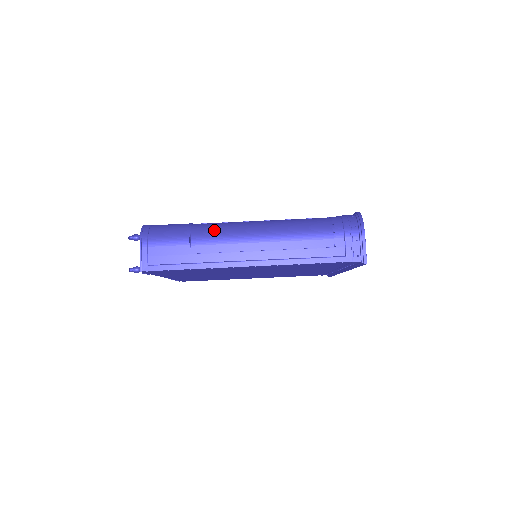
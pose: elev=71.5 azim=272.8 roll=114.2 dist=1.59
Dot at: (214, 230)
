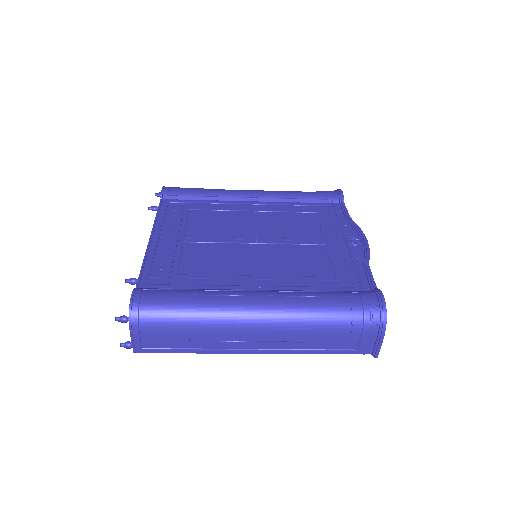
Dot at: (216, 319)
